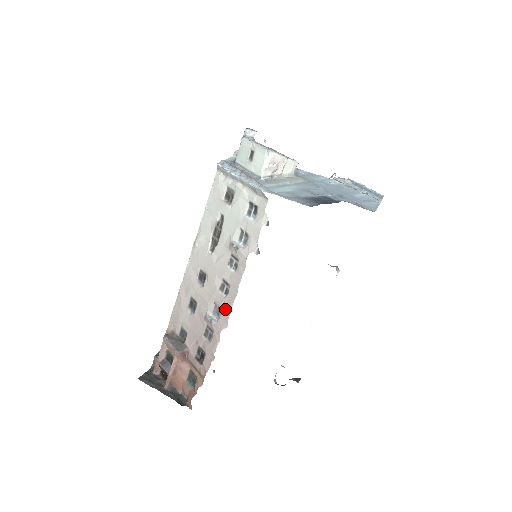
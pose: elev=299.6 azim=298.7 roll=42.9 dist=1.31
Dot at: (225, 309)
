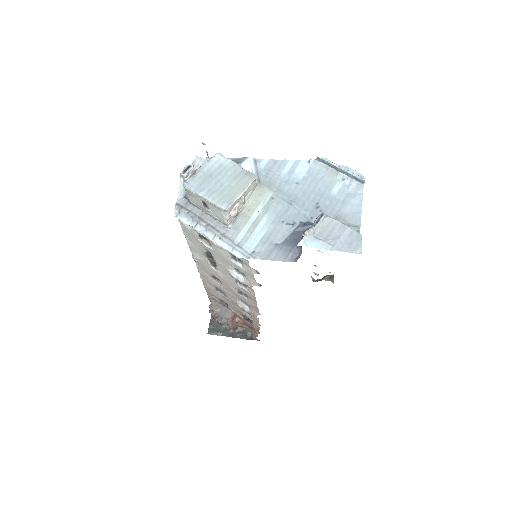
Dot at: (252, 306)
